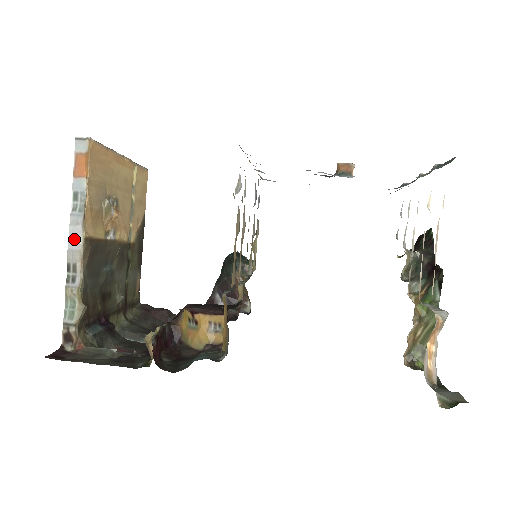
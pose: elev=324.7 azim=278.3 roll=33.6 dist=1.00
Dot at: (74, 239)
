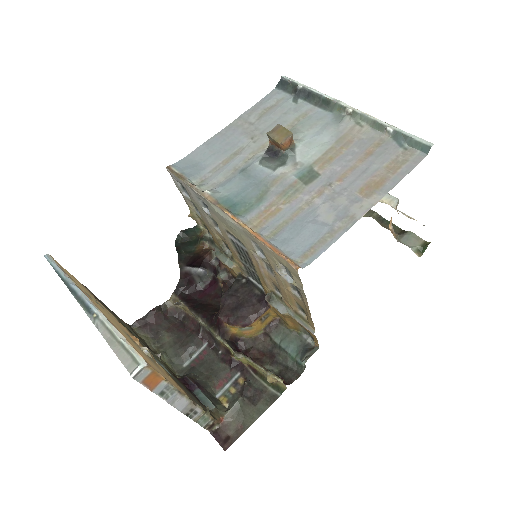
Dot at: (181, 405)
